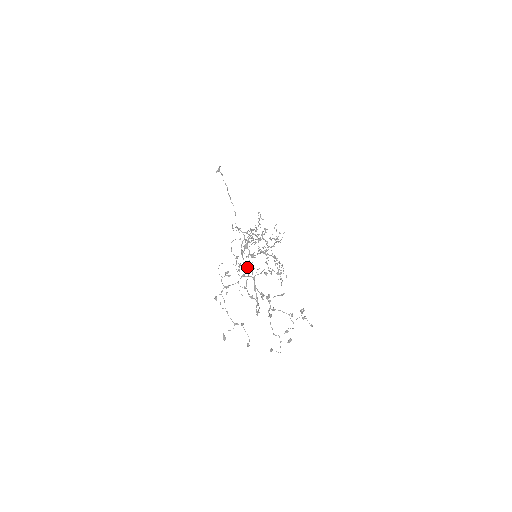
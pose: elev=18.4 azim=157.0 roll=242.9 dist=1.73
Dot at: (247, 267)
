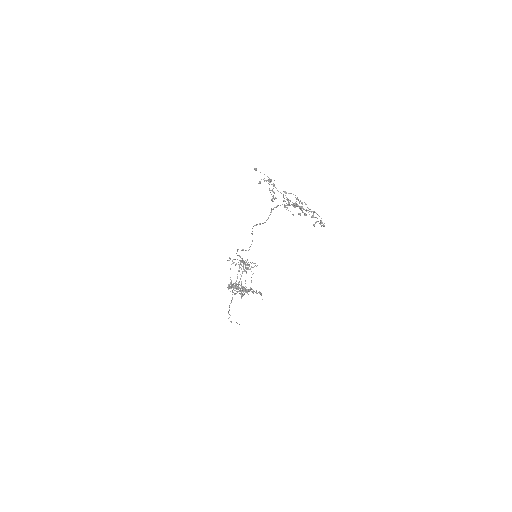
Dot at: occluded
